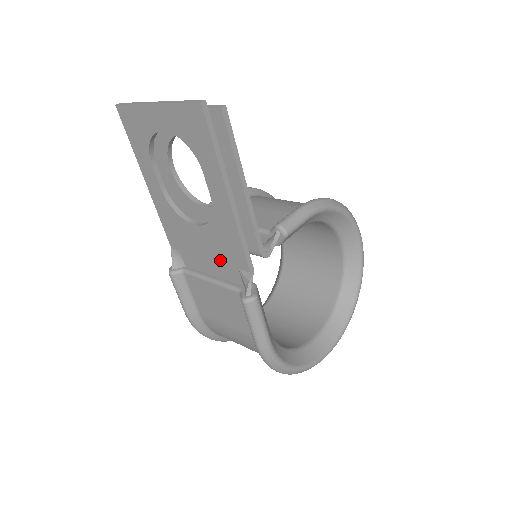
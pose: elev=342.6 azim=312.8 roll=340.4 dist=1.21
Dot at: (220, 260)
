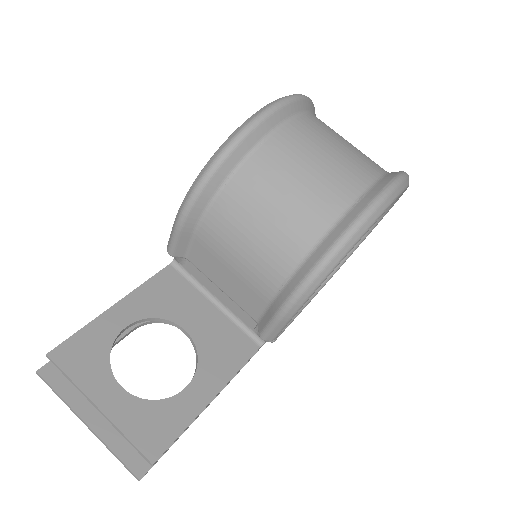
Dot at: occluded
